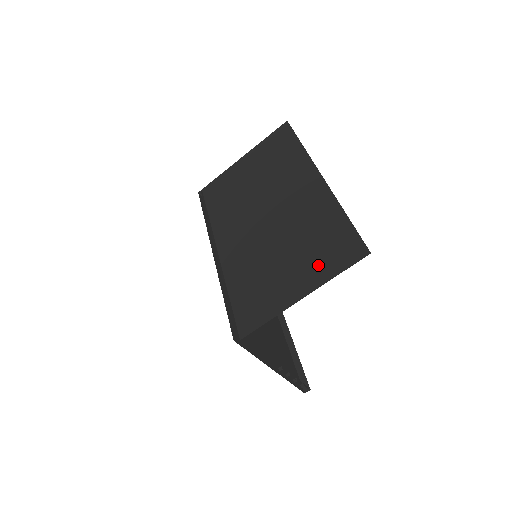
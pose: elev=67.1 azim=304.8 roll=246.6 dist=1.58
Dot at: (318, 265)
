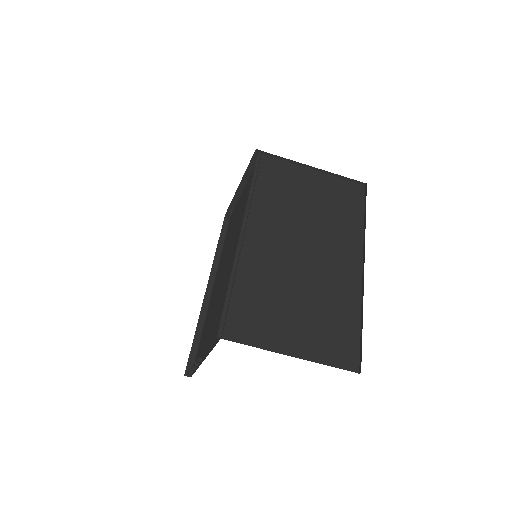
Dot at: (318, 341)
